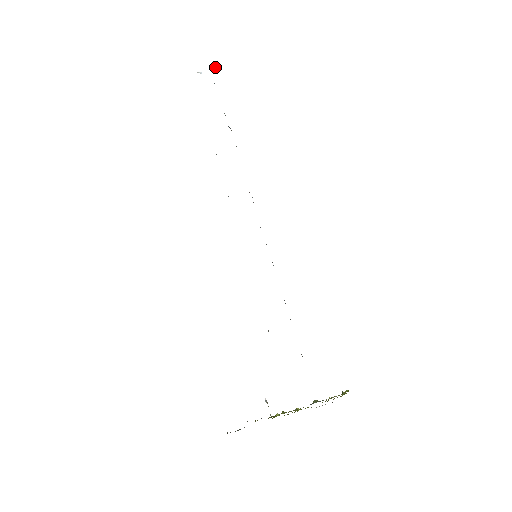
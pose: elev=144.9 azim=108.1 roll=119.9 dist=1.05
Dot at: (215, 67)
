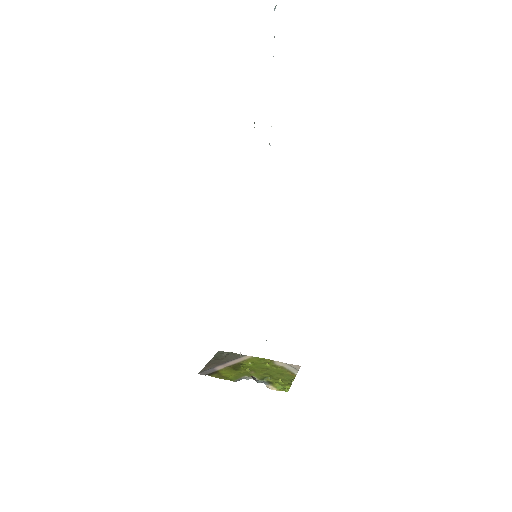
Dot at: out of frame
